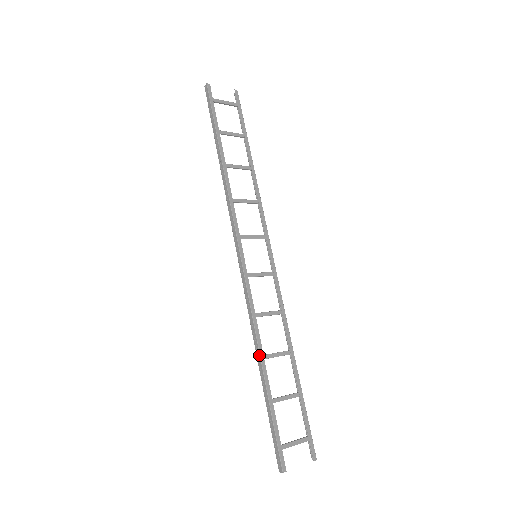
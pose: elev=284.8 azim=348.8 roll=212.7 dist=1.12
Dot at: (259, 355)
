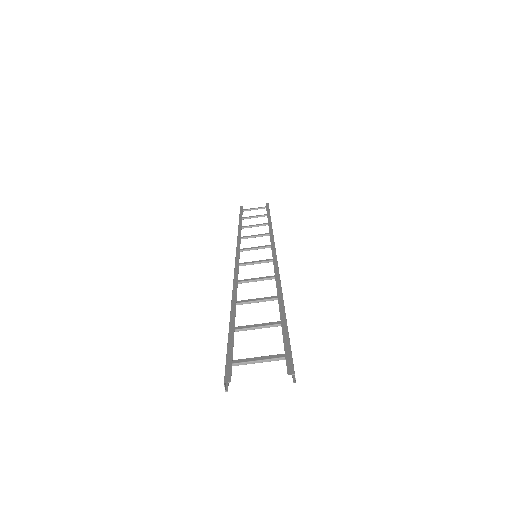
Dot at: (231, 302)
